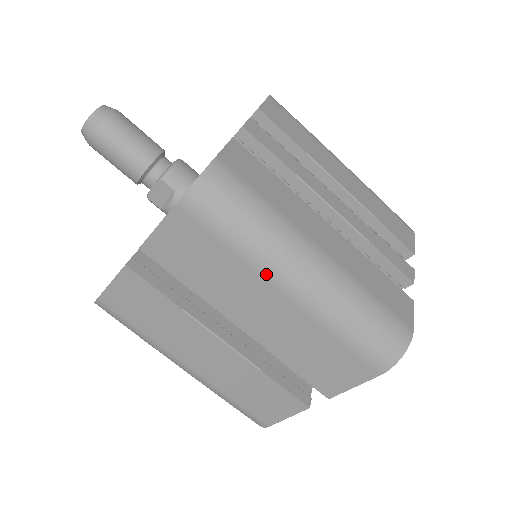
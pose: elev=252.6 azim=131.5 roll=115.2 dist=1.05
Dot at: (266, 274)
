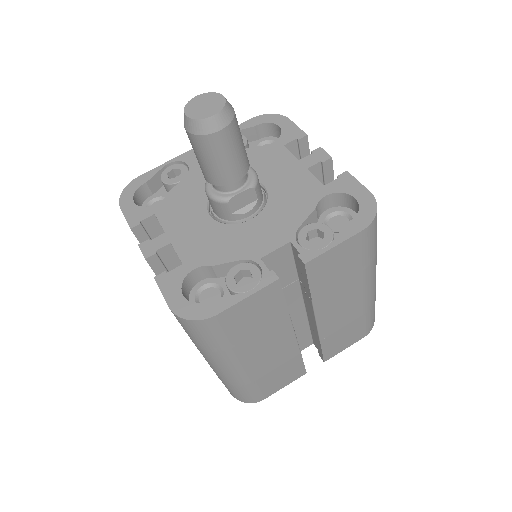
Dot at: (367, 280)
